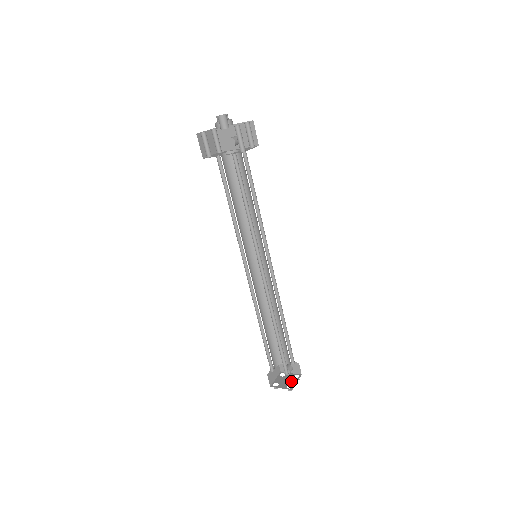
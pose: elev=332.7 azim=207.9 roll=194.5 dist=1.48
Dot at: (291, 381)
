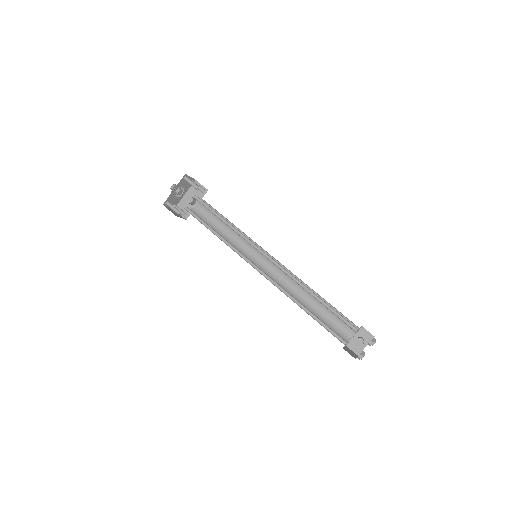
Dot at: occluded
